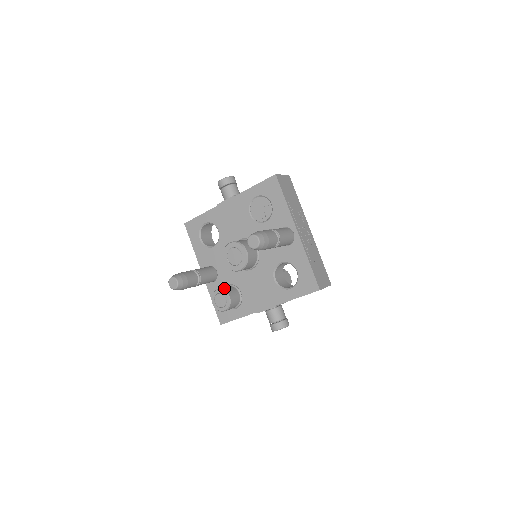
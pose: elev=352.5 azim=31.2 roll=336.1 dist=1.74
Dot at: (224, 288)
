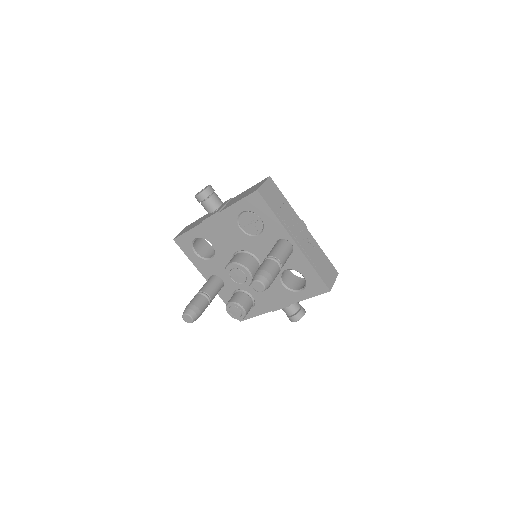
Dot at: (235, 299)
